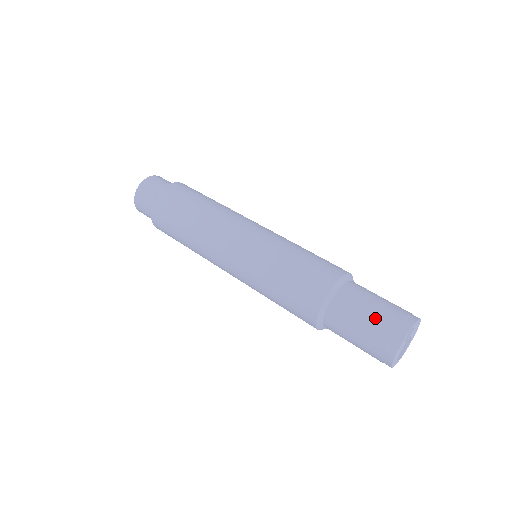
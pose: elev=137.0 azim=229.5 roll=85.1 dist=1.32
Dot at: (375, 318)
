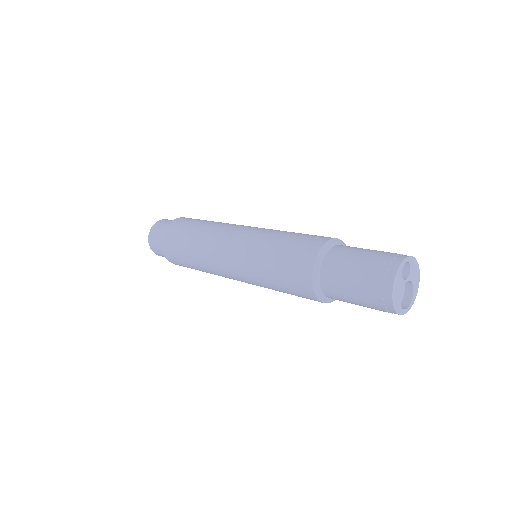
Dot at: (368, 258)
